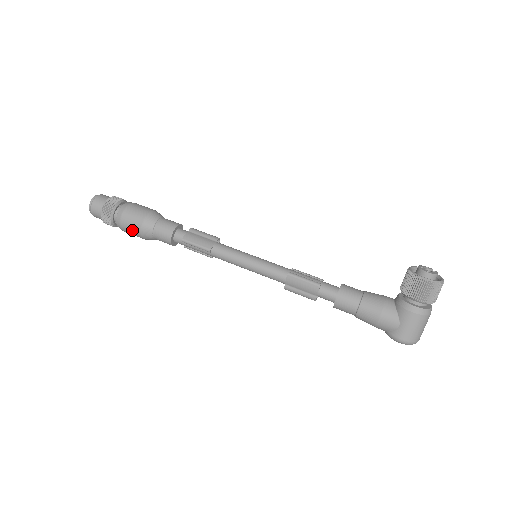
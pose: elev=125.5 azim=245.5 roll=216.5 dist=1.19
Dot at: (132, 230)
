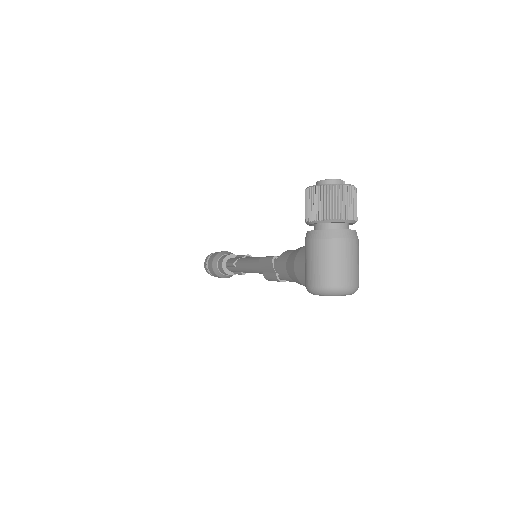
Dot at: (211, 270)
